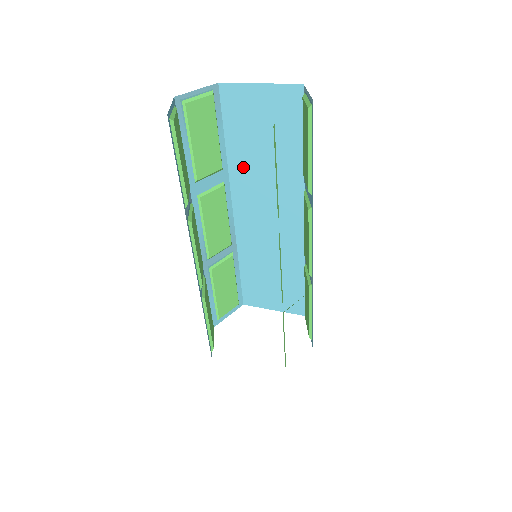
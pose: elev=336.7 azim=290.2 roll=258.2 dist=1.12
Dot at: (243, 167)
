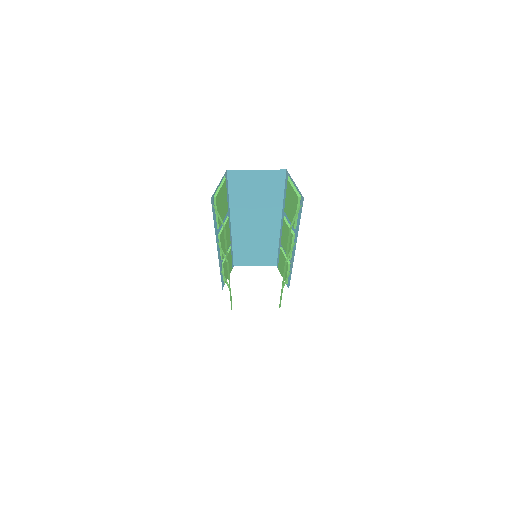
Dot at: (241, 206)
